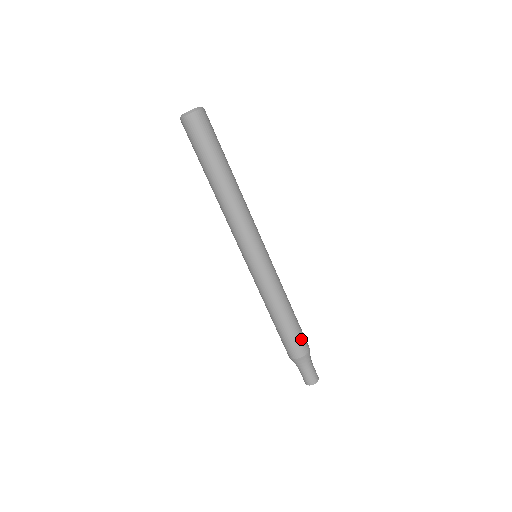
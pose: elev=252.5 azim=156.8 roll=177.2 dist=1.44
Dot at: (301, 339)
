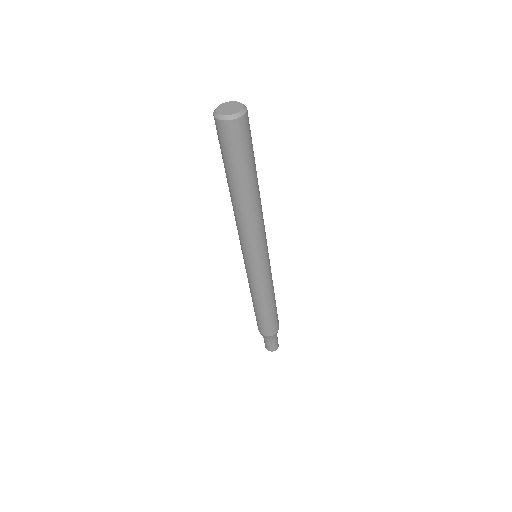
Dot at: (275, 324)
